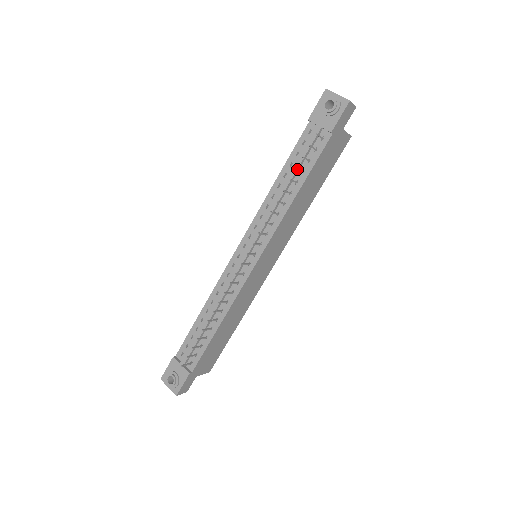
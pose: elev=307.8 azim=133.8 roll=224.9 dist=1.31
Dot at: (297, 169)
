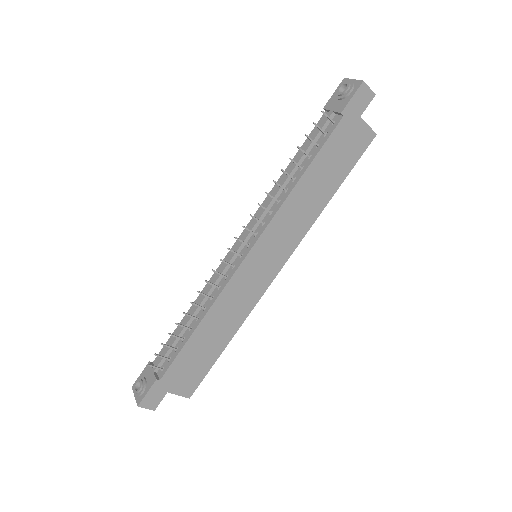
Dot at: (299, 148)
